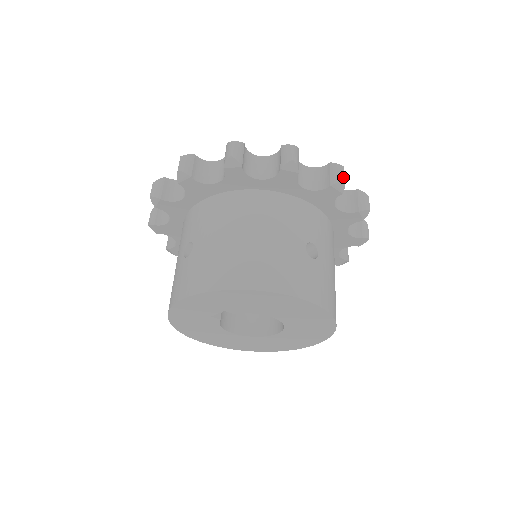
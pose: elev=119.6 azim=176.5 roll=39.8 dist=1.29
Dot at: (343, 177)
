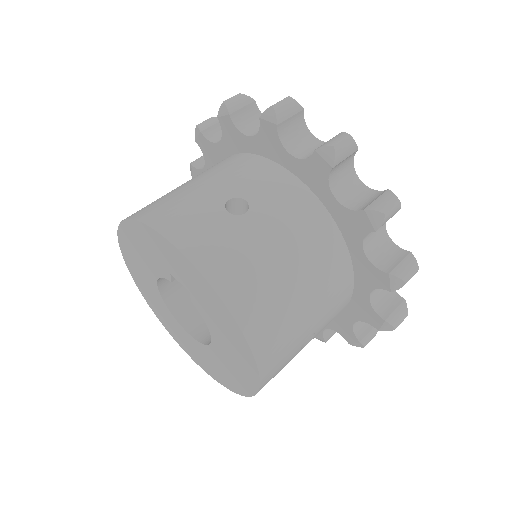
Dot at: occluded
